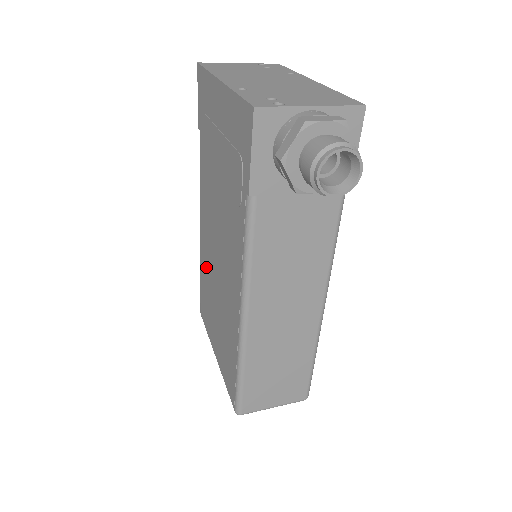
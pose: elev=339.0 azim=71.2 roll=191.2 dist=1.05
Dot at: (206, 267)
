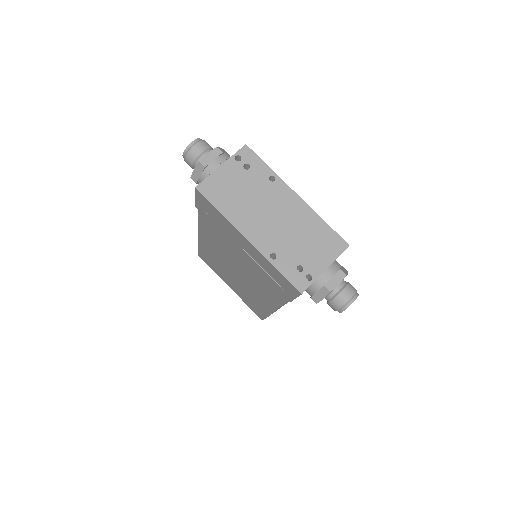
Dot at: (213, 256)
